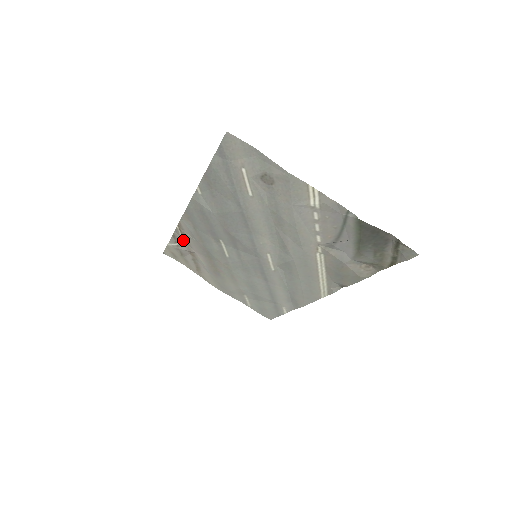
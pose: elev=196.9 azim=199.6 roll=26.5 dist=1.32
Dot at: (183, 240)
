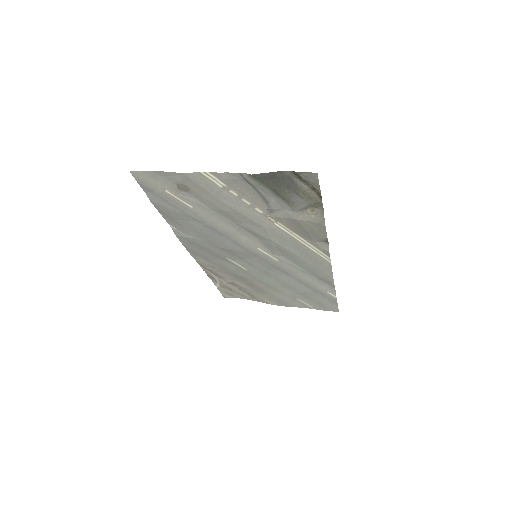
Dot at: (216, 276)
